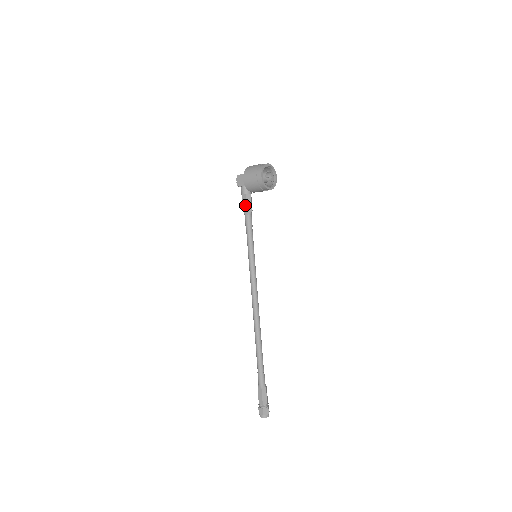
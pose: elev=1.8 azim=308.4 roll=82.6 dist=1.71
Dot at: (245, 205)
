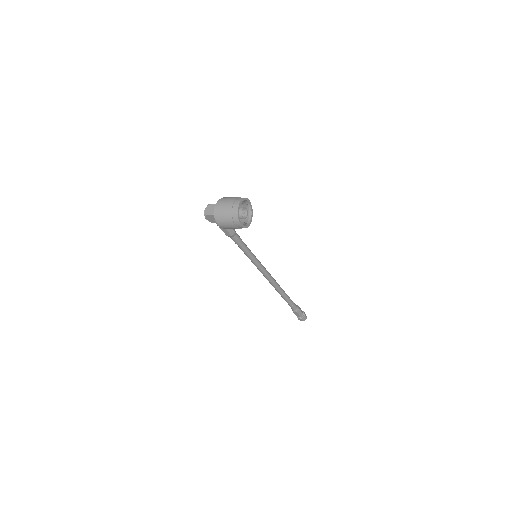
Dot at: (227, 233)
